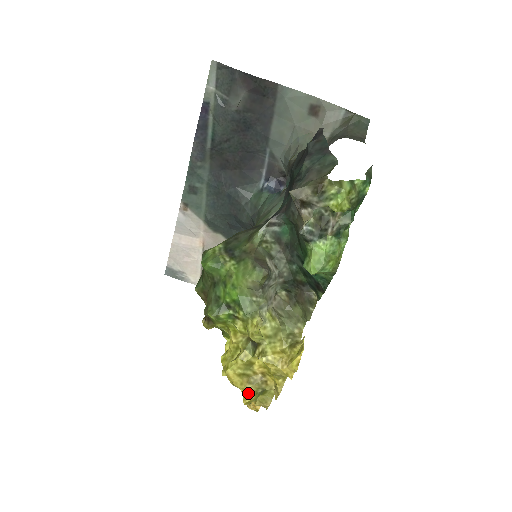
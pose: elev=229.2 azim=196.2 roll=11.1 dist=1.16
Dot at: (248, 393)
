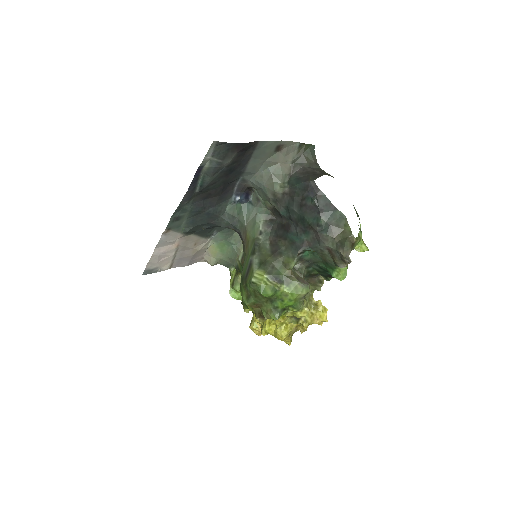
Dot at: (290, 340)
